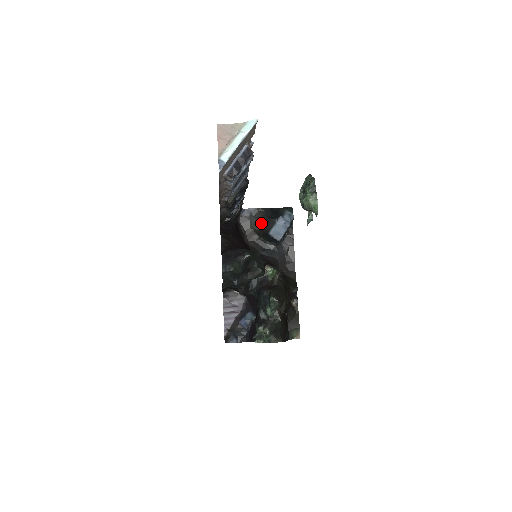
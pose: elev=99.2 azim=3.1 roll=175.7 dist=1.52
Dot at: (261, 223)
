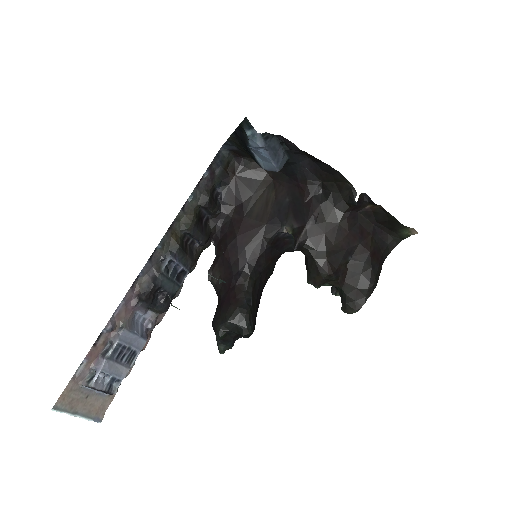
Dot at: occluded
